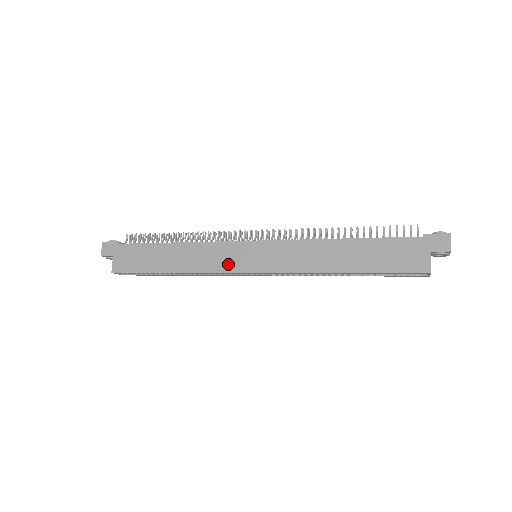
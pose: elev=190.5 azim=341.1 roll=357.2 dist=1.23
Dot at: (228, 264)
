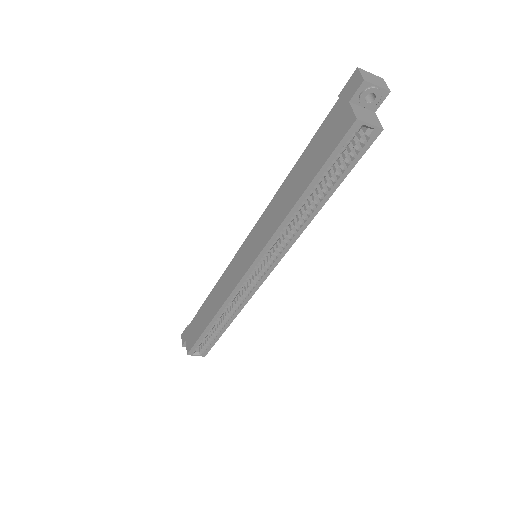
Dot at: (235, 279)
